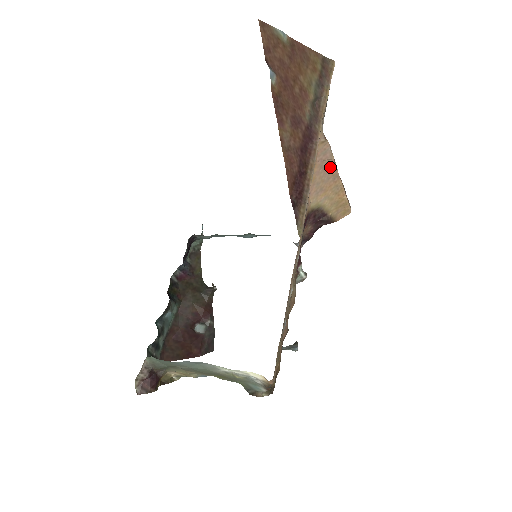
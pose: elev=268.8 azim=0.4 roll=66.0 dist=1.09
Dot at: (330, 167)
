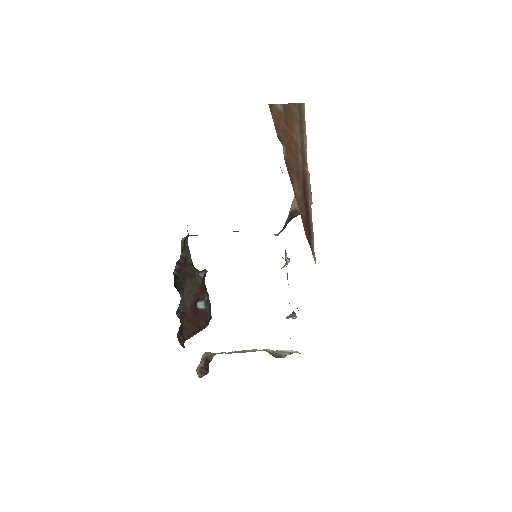
Dot at: occluded
